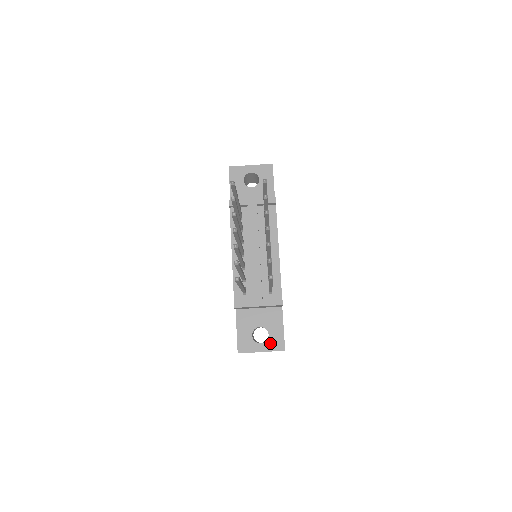
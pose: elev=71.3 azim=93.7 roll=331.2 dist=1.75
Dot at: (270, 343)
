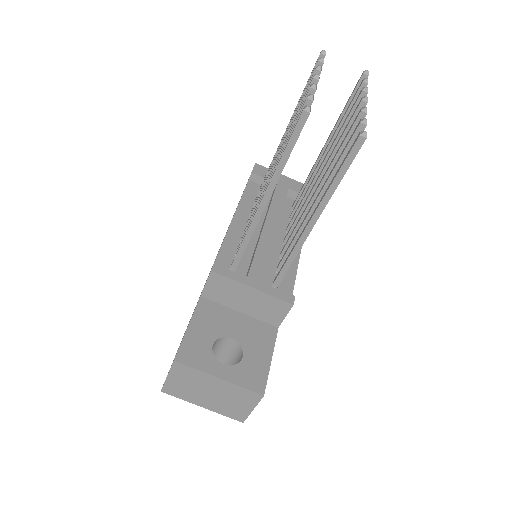
Dot at: (241, 371)
